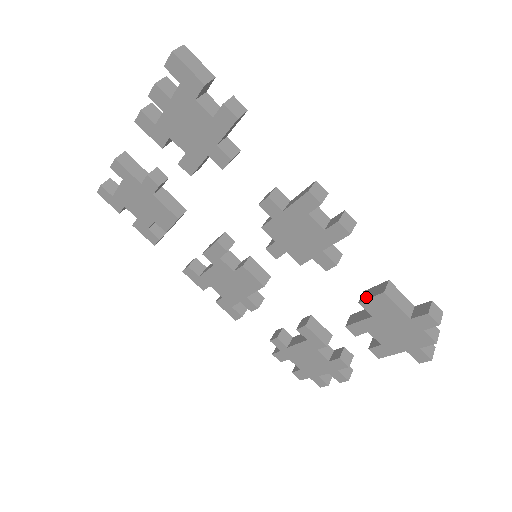
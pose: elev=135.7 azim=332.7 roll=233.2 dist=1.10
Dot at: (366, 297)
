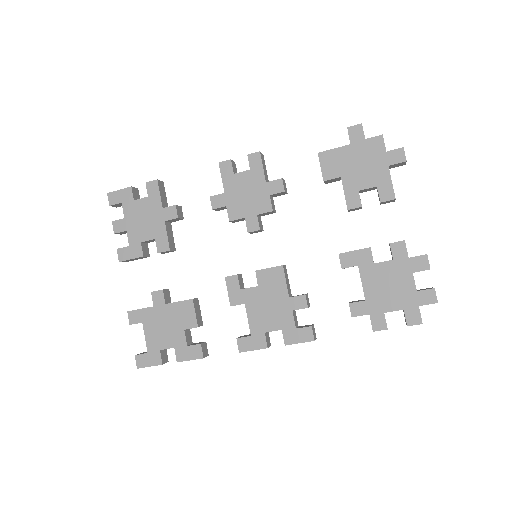
Dot at: (322, 174)
